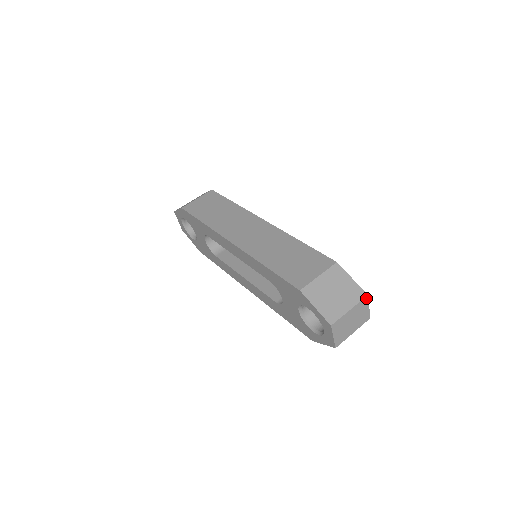
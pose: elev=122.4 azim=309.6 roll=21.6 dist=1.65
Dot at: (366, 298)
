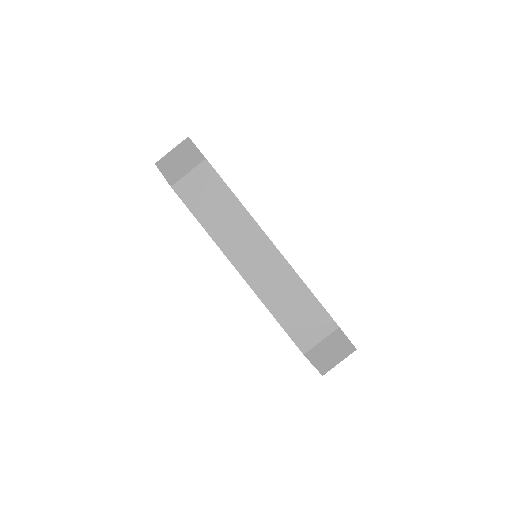
Dot at: (355, 350)
